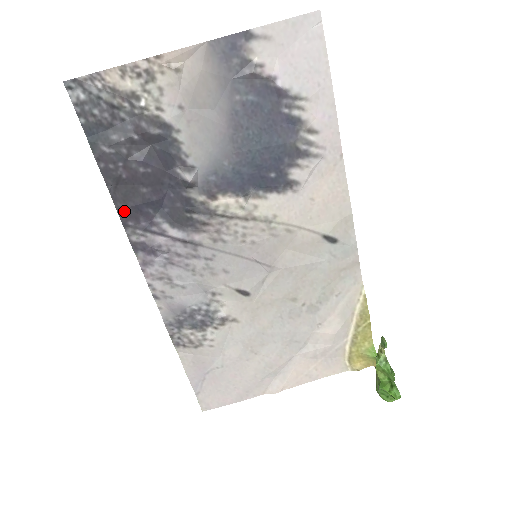
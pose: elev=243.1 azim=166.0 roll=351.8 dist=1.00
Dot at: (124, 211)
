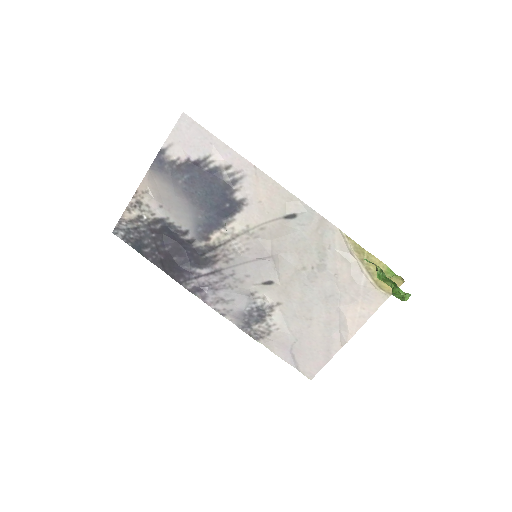
Dot at: (174, 276)
